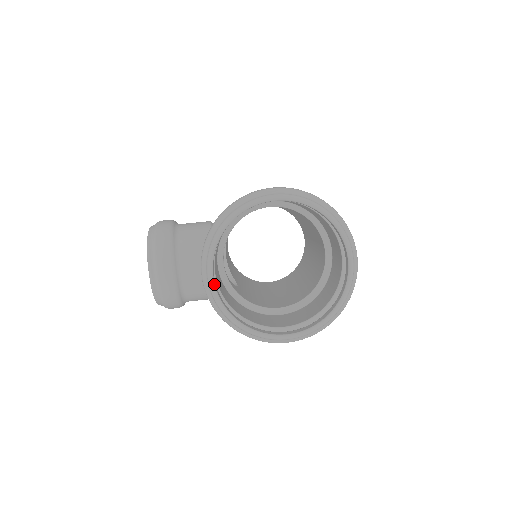
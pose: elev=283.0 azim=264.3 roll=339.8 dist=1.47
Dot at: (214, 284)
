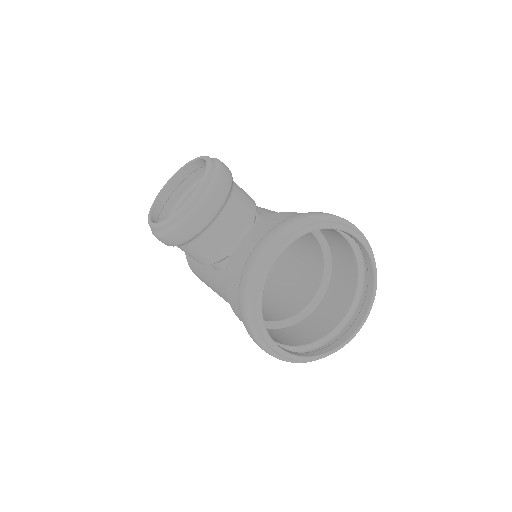
Dot at: (273, 264)
